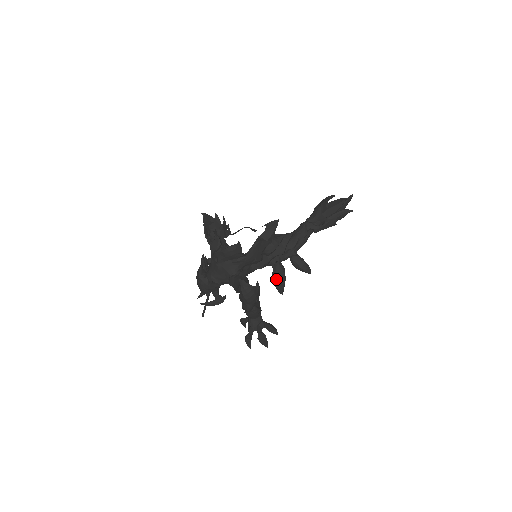
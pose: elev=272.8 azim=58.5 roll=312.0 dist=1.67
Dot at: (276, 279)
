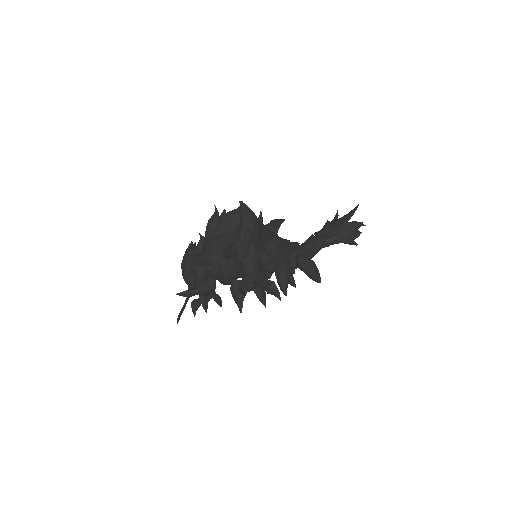
Dot at: (279, 267)
